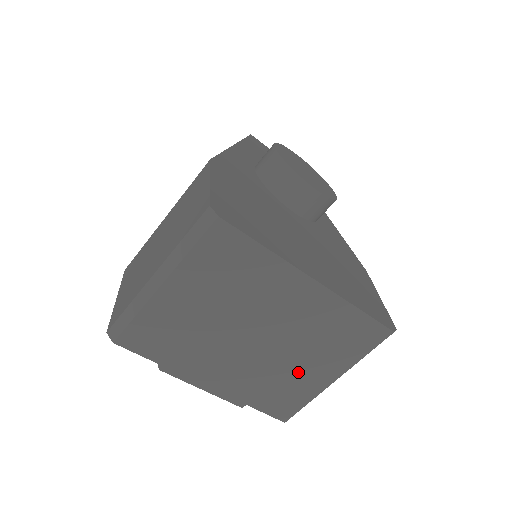
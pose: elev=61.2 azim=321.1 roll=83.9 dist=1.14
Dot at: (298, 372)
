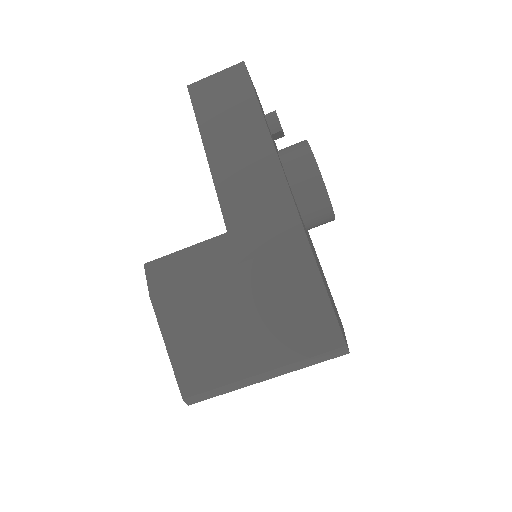
Dot at: occluded
